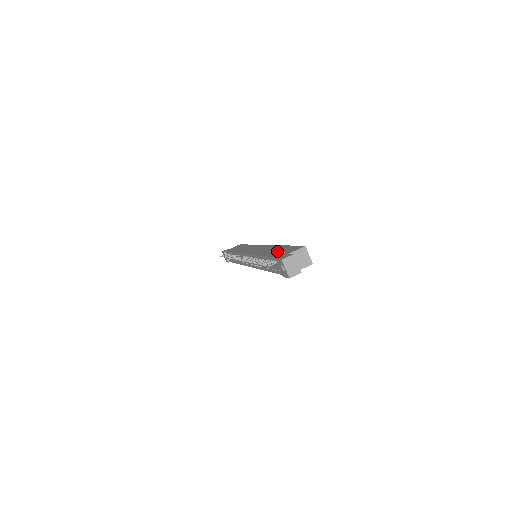
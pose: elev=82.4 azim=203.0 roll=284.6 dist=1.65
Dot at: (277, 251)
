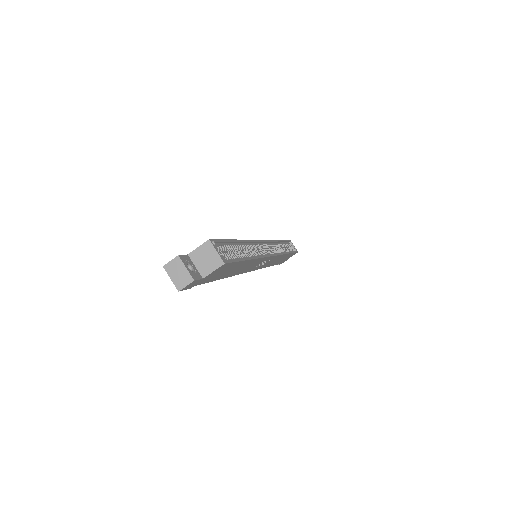
Dot at: occluded
